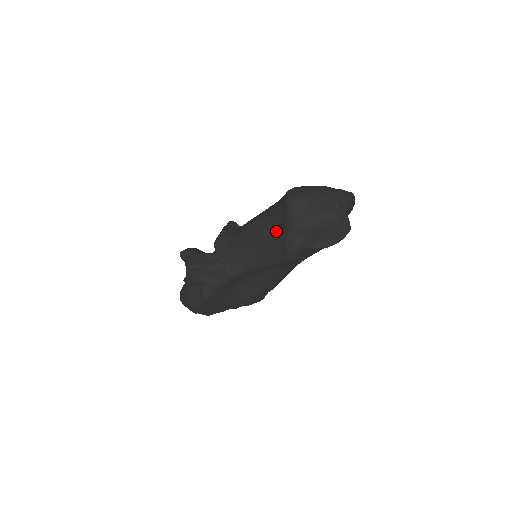
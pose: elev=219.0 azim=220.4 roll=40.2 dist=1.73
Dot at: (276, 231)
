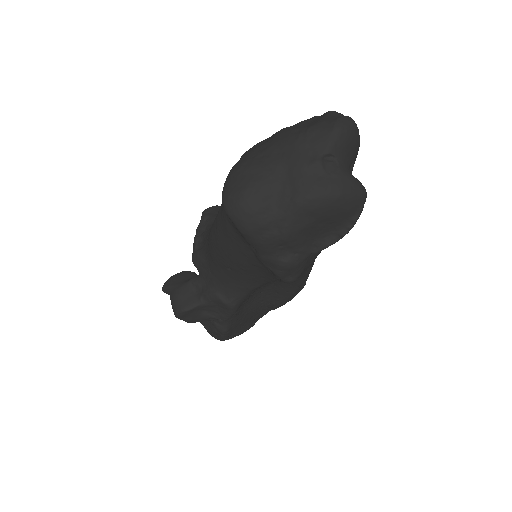
Dot at: (244, 249)
